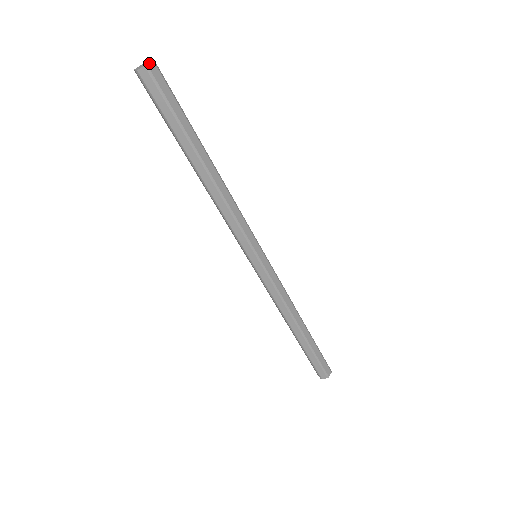
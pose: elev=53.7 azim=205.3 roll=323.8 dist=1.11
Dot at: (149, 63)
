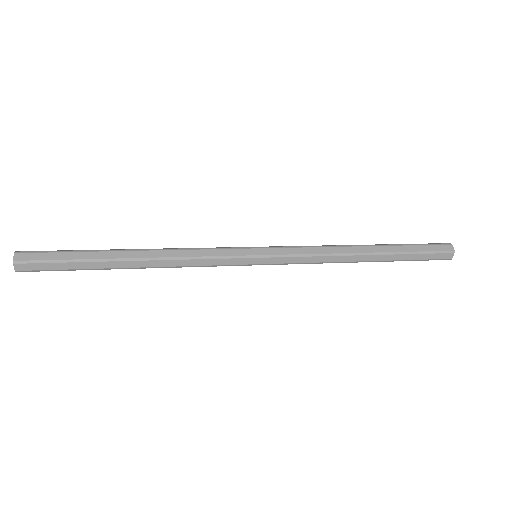
Dot at: (14, 268)
